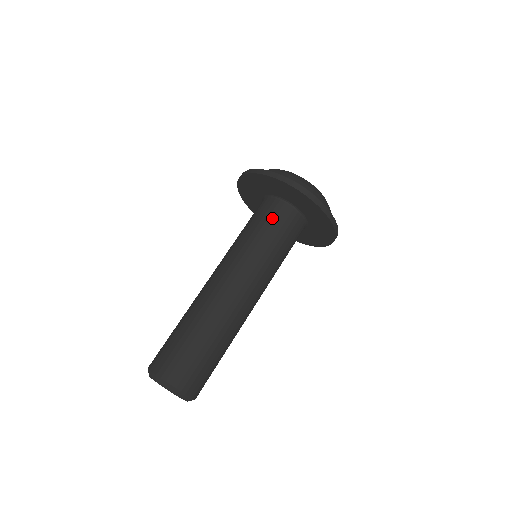
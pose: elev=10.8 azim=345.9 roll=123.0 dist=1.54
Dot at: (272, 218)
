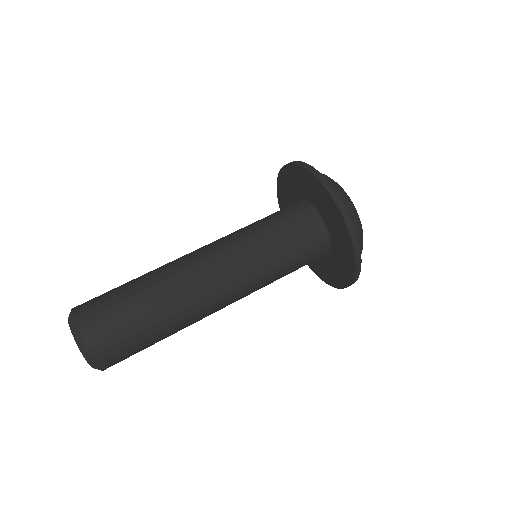
Dot at: (302, 239)
